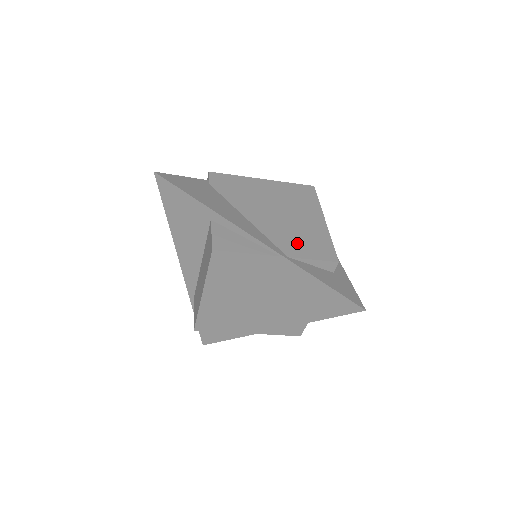
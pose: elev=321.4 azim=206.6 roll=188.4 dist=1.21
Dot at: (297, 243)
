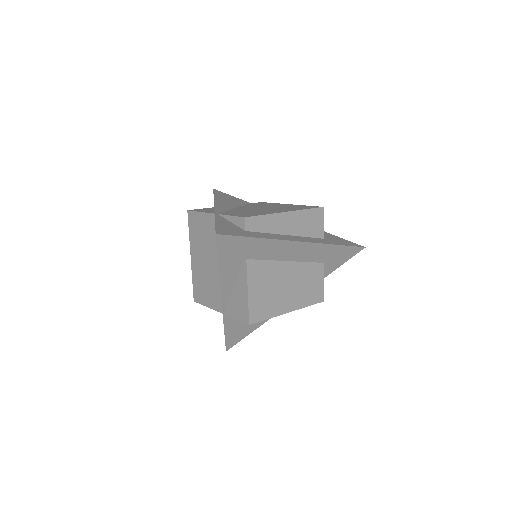
Dot at: (239, 213)
